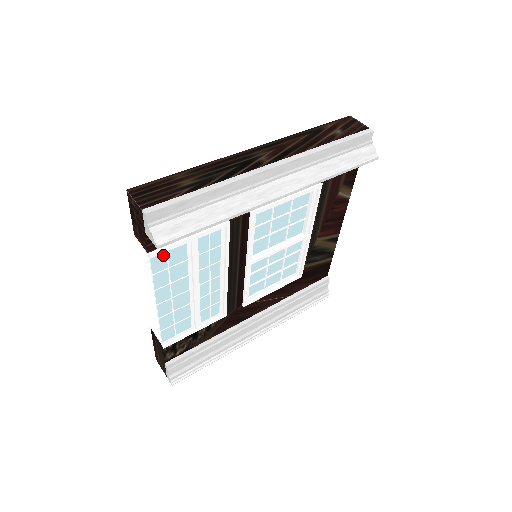
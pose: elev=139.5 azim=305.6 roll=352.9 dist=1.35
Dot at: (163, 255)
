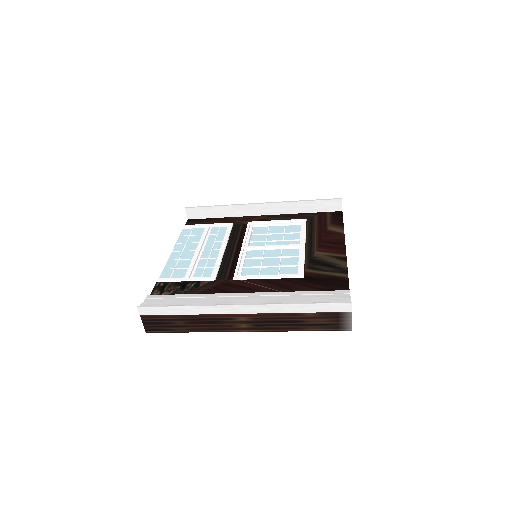
Dot at: (191, 230)
